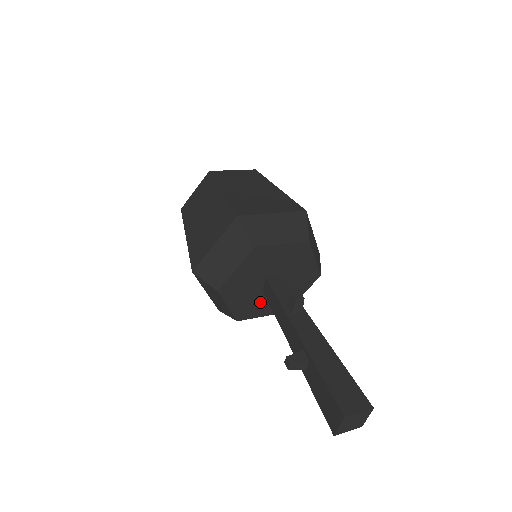
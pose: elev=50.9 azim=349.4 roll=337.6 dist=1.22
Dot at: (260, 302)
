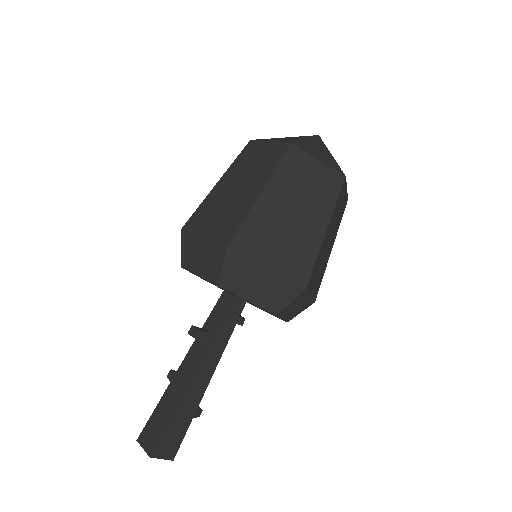
Dot at: occluded
